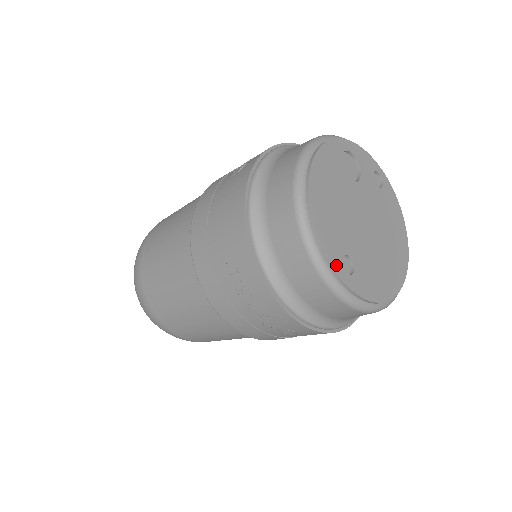
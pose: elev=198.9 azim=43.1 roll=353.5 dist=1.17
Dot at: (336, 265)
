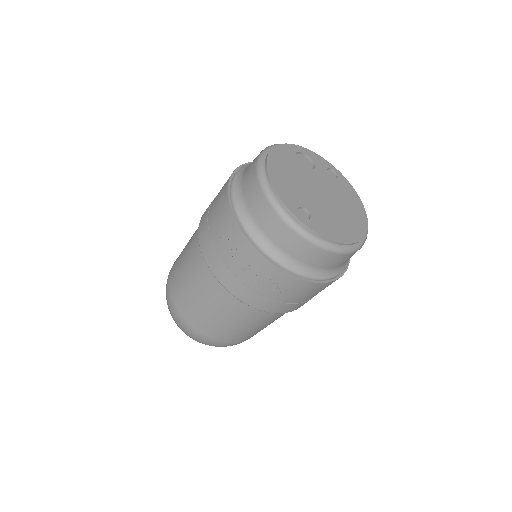
Dot at: (293, 210)
